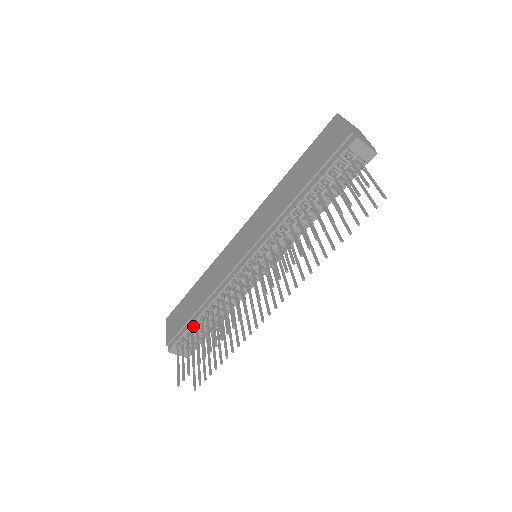
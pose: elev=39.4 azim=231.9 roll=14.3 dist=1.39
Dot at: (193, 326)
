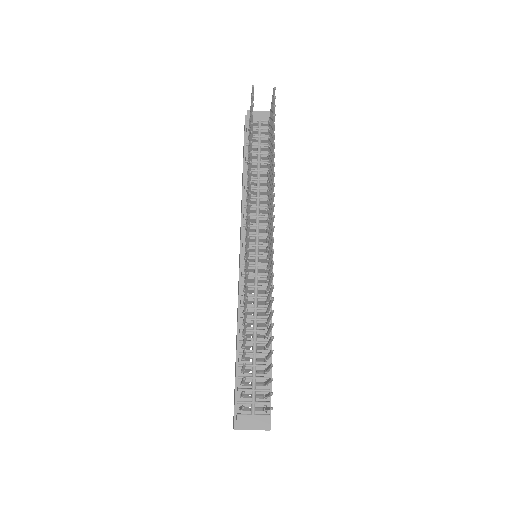
Dot at: occluded
